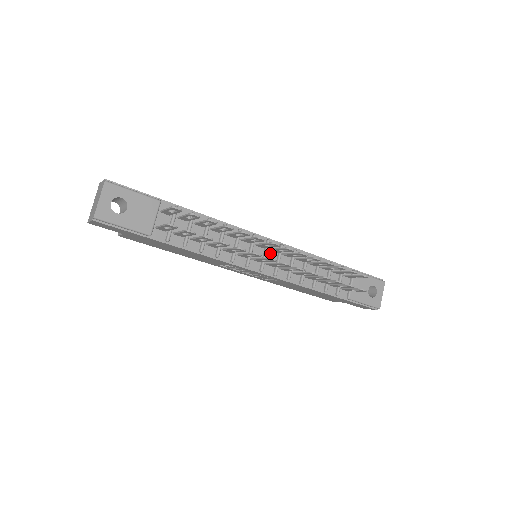
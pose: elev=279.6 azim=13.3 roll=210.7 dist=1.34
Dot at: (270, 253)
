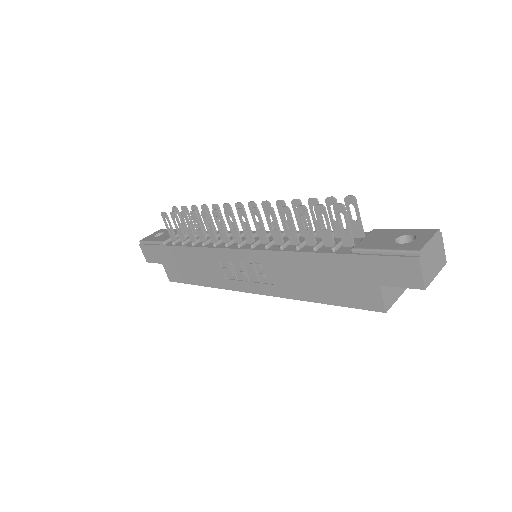
Dot at: (258, 238)
